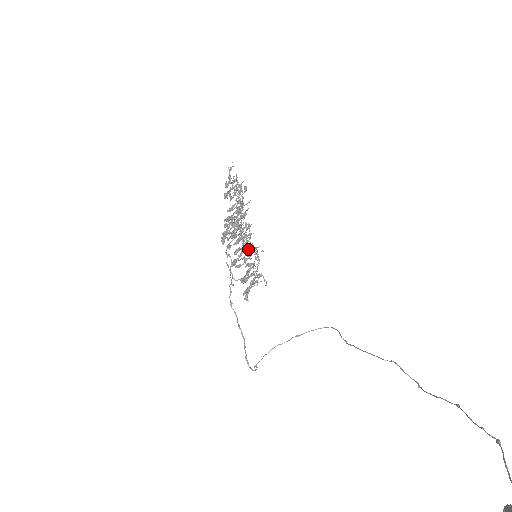
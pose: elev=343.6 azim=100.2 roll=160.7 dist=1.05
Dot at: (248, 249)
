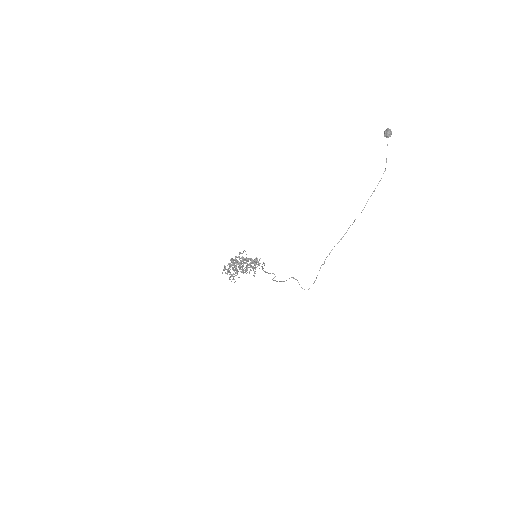
Dot at: (247, 265)
